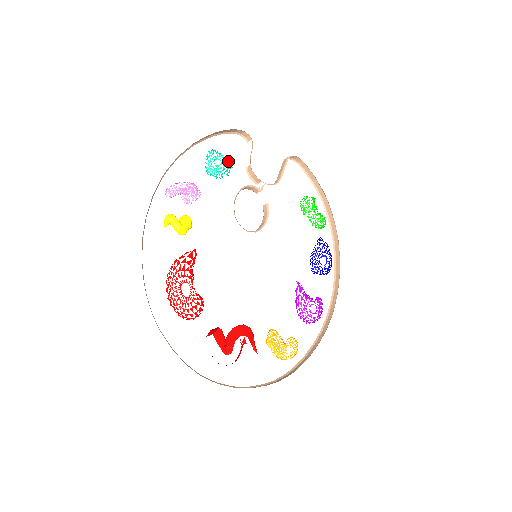
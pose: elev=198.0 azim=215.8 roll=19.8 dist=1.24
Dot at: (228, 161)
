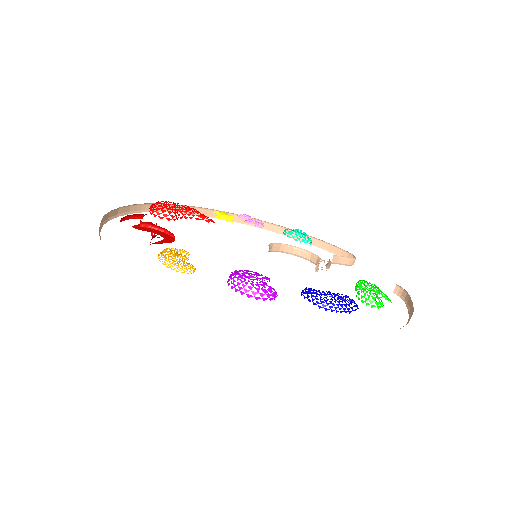
Dot at: (311, 243)
